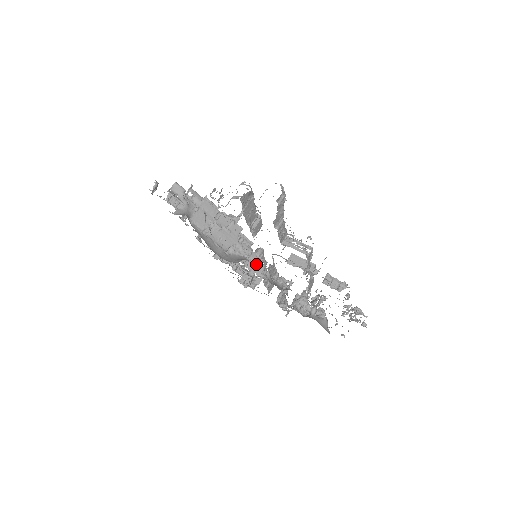
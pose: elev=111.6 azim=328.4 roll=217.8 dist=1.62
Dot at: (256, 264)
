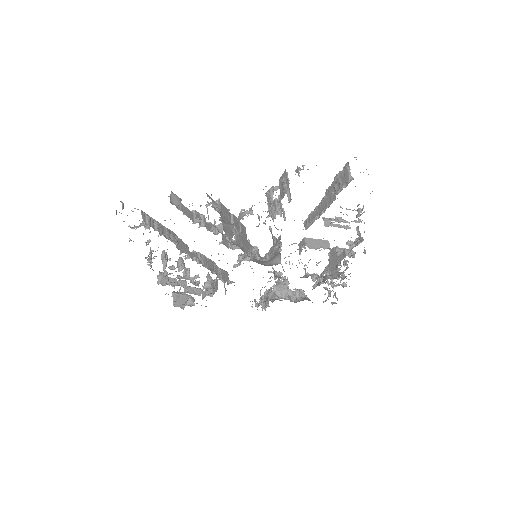
Dot at: (222, 271)
